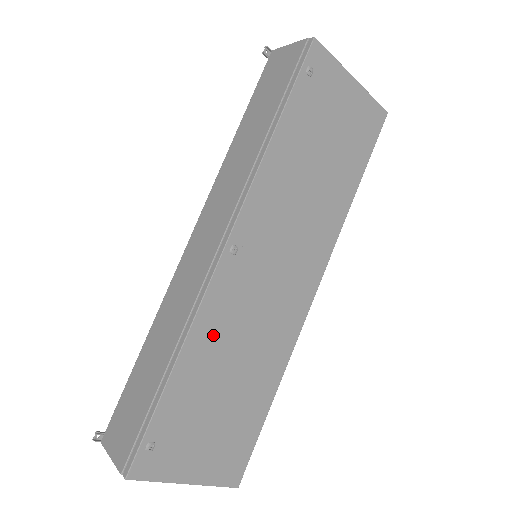
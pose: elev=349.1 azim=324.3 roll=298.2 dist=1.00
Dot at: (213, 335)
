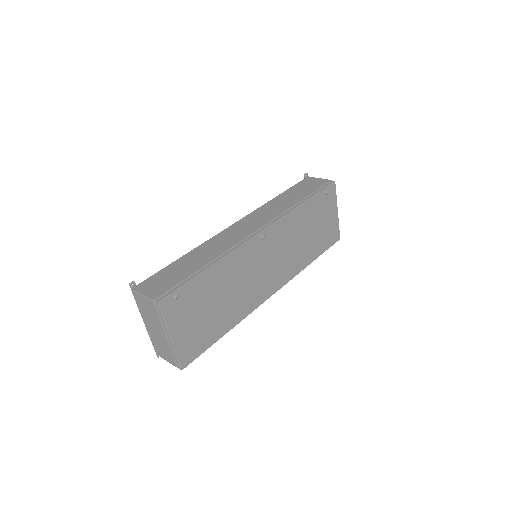
Dot at: (232, 268)
